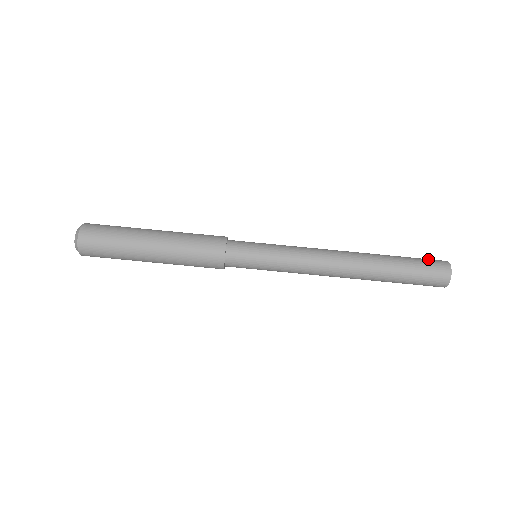
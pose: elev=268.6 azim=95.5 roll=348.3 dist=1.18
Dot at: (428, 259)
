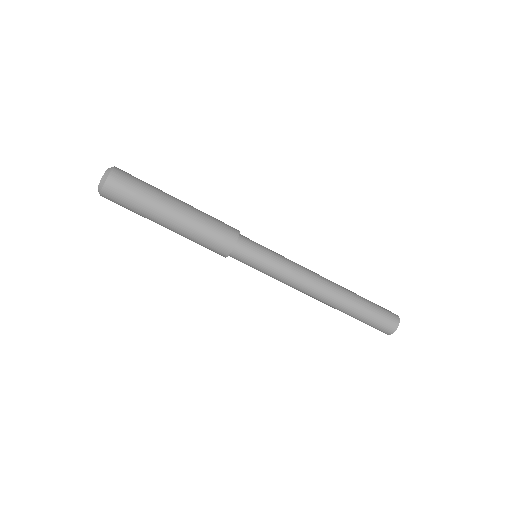
Dot at: (387, 313)
